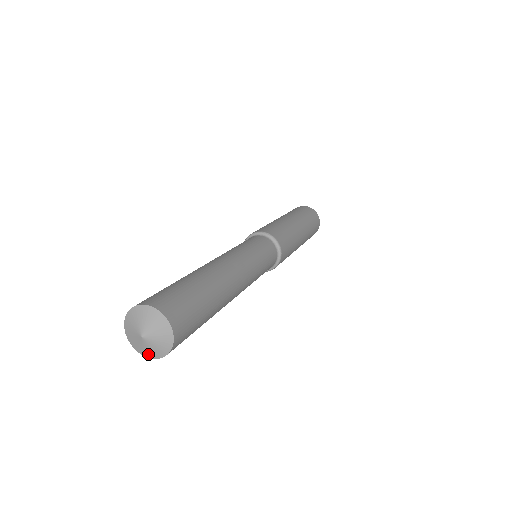
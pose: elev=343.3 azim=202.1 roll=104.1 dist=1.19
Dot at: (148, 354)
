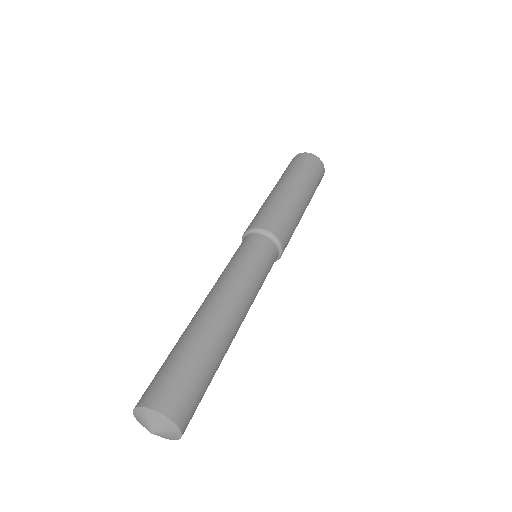
Dot at: occluded
